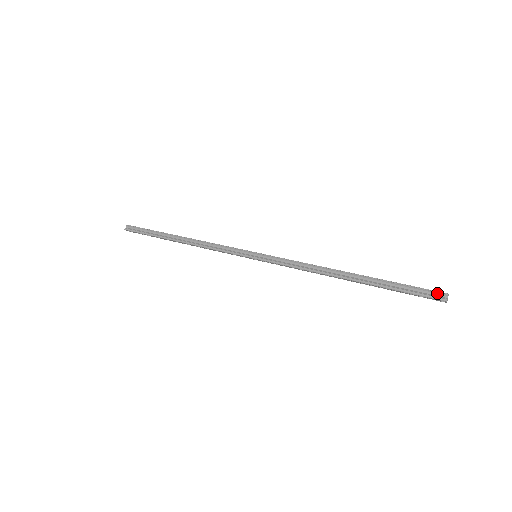
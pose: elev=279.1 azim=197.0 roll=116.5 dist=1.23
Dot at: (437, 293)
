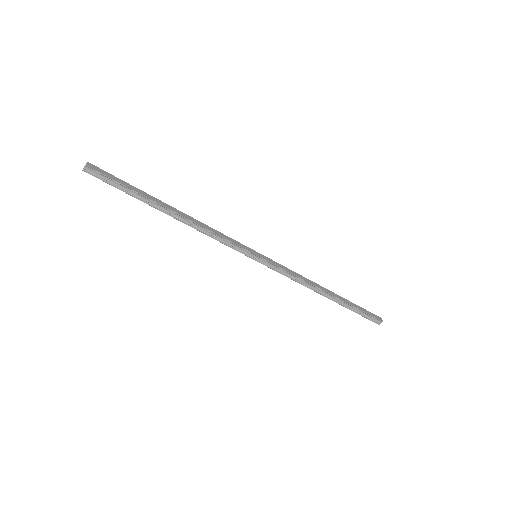
Dot at: (377, 320)
